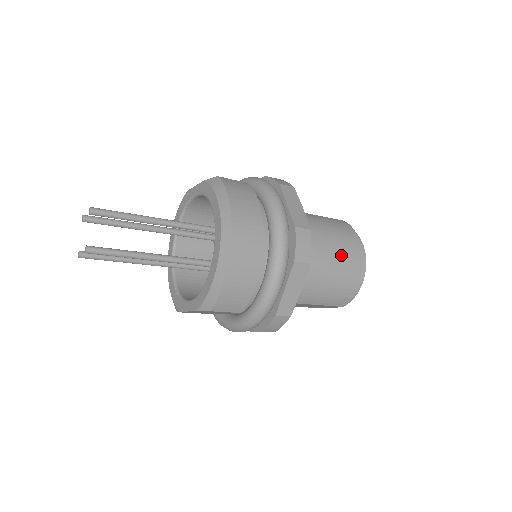
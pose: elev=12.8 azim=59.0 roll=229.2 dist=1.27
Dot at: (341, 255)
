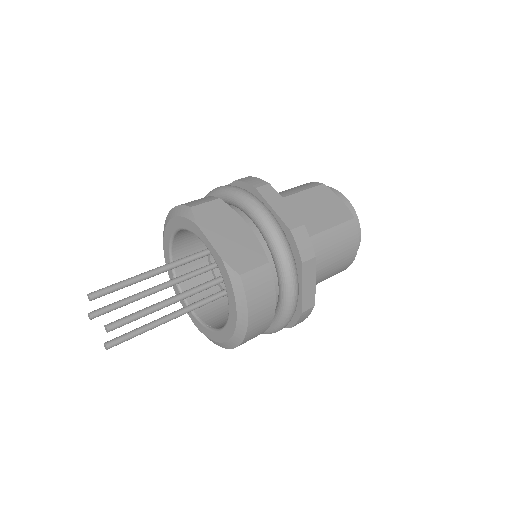
Dot at: (334, 272)
